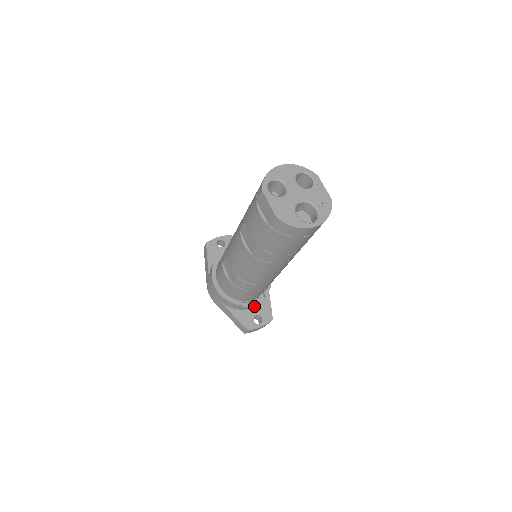
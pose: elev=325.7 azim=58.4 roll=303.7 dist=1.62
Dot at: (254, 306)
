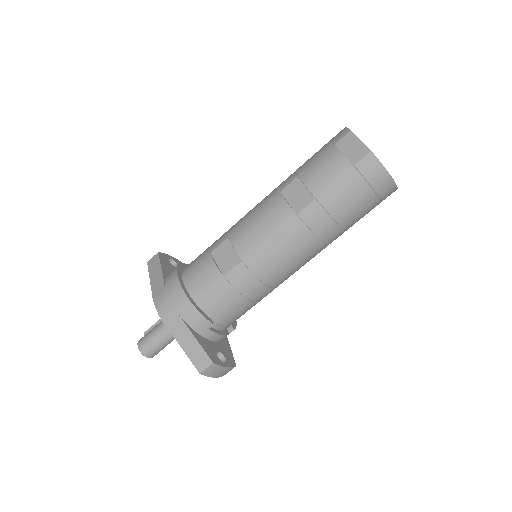
Dot at: (215, 341)
